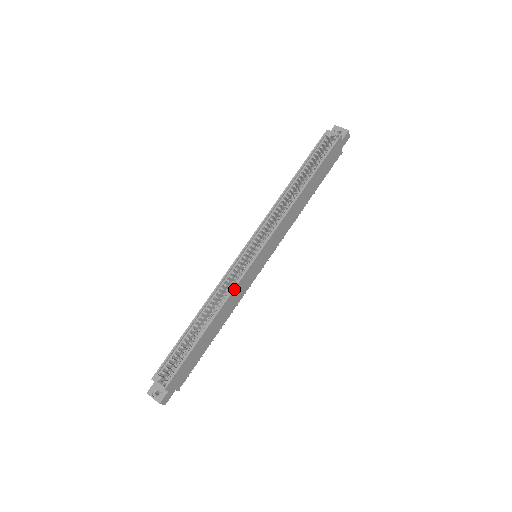
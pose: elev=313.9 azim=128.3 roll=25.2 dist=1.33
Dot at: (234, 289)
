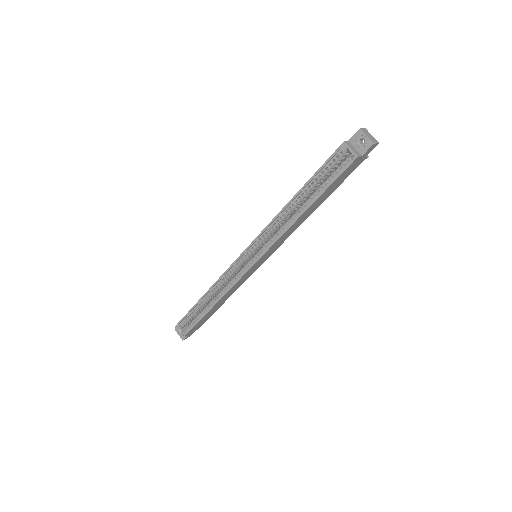
Dot at: (231, 288)
